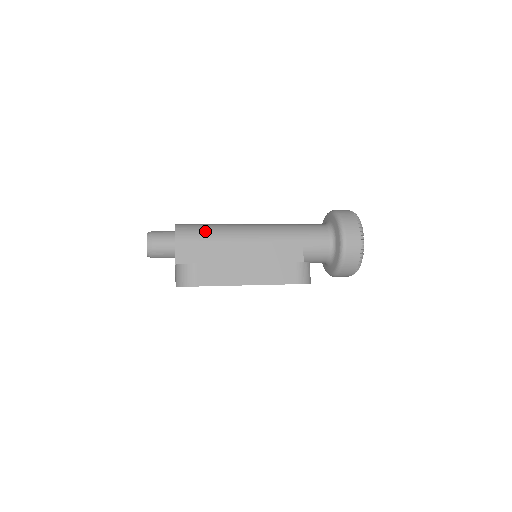
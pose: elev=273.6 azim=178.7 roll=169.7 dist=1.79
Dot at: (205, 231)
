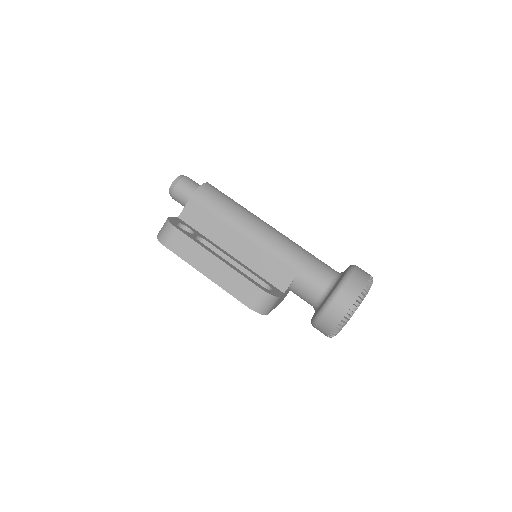
Dot at: (221, 205)
